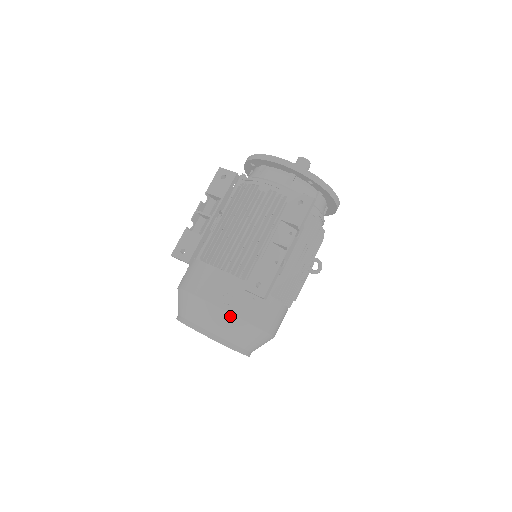
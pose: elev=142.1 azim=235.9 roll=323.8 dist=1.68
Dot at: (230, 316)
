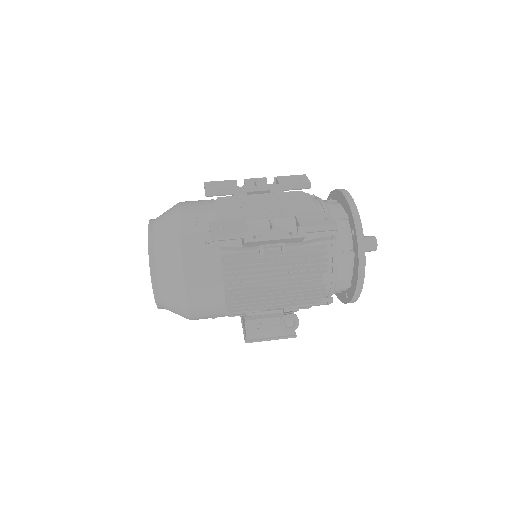
Dot at: (177, 233)
